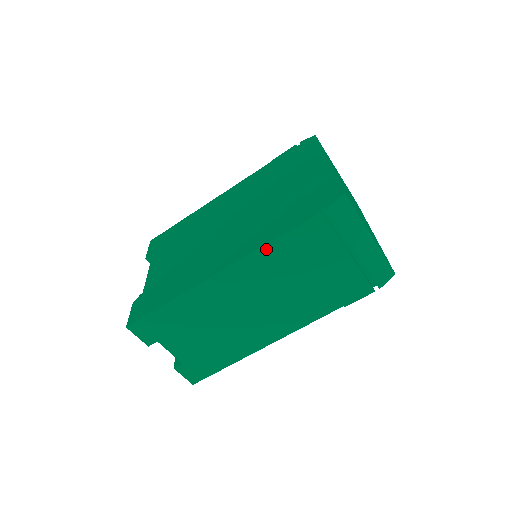
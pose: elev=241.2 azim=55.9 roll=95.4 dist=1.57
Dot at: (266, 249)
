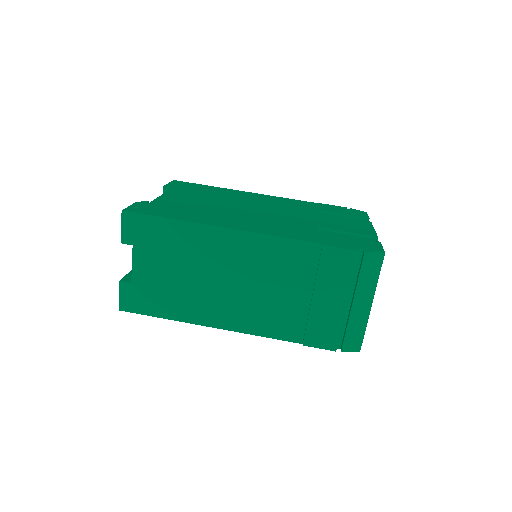
Dot at: (293, 244)
